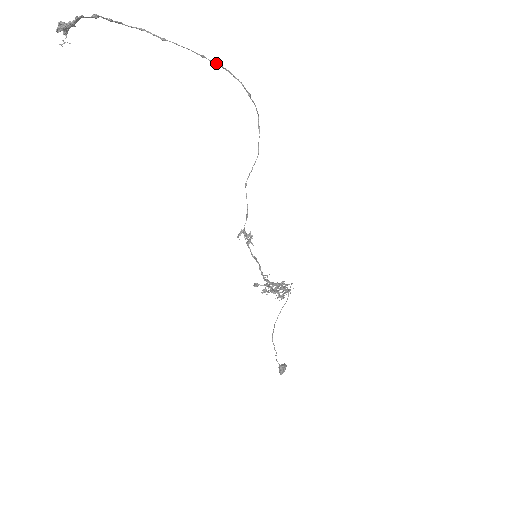
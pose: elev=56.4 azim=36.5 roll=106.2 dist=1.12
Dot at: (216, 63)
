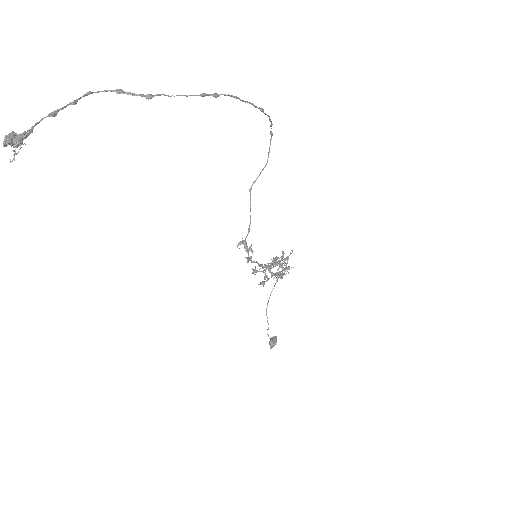
Dot at: (220, 94)
